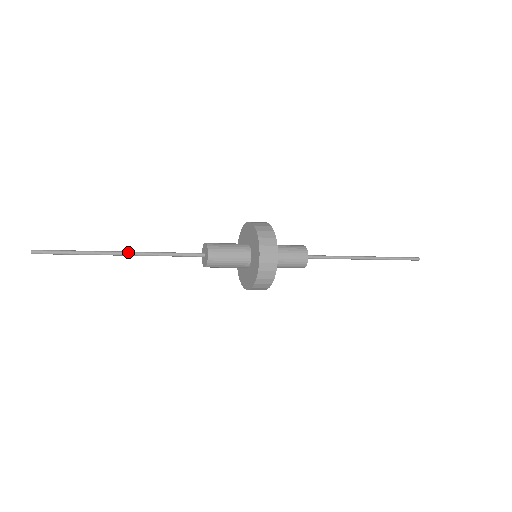
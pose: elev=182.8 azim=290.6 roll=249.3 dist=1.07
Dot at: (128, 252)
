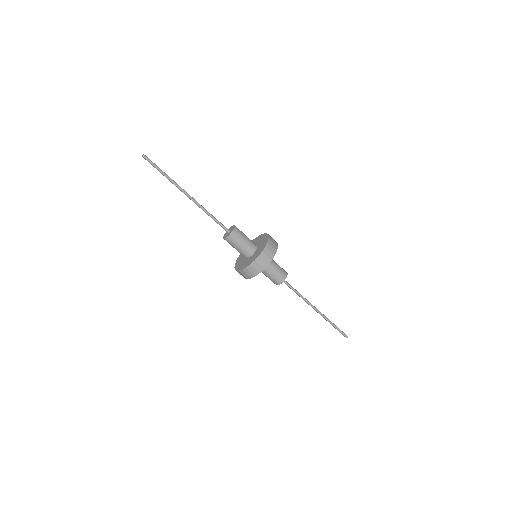
Dot at: occluded
